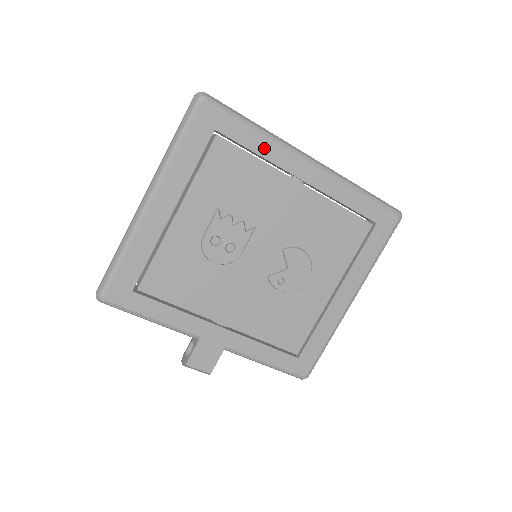
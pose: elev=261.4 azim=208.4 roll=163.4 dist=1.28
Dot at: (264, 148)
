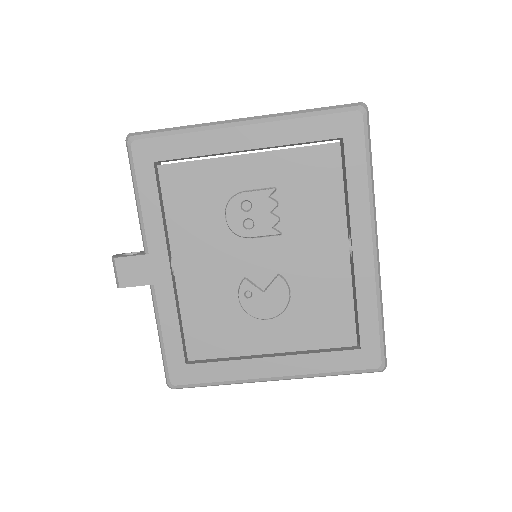
Dot at: (357, 192)
